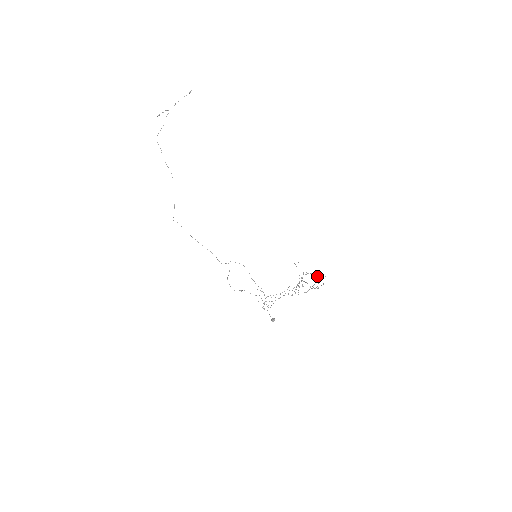
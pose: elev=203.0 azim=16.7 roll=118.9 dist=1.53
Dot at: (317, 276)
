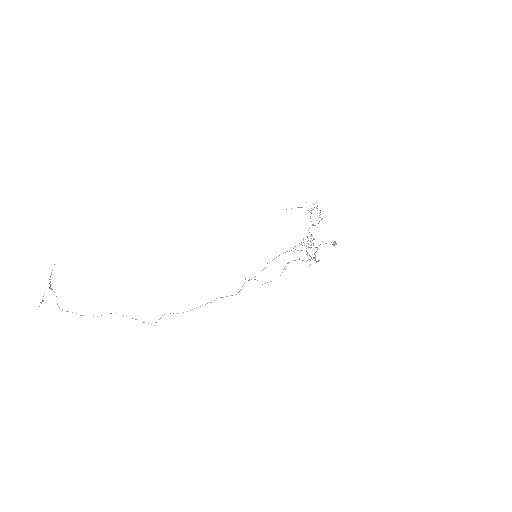
Dot at: occluded
